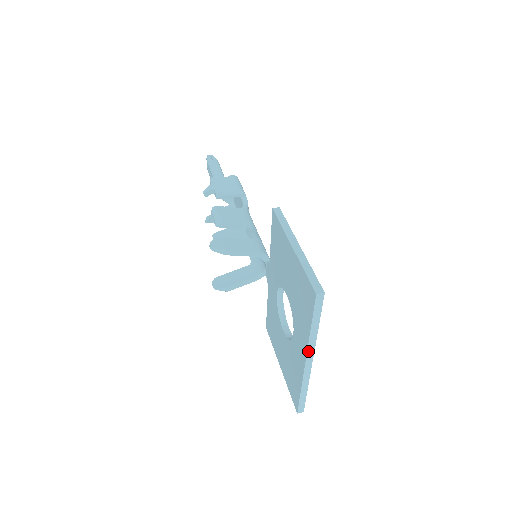
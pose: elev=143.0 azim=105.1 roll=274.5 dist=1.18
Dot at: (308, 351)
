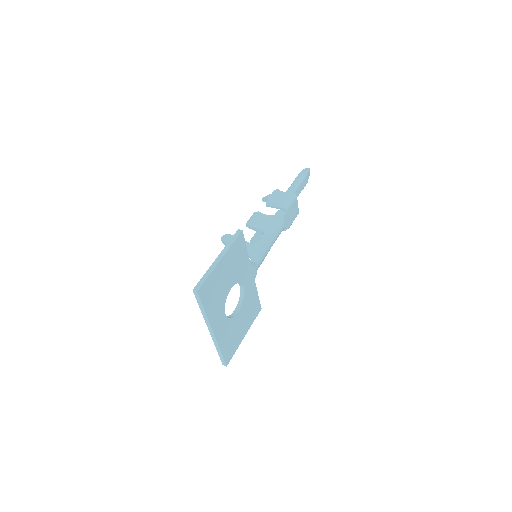
Dot at: (207, 324)
